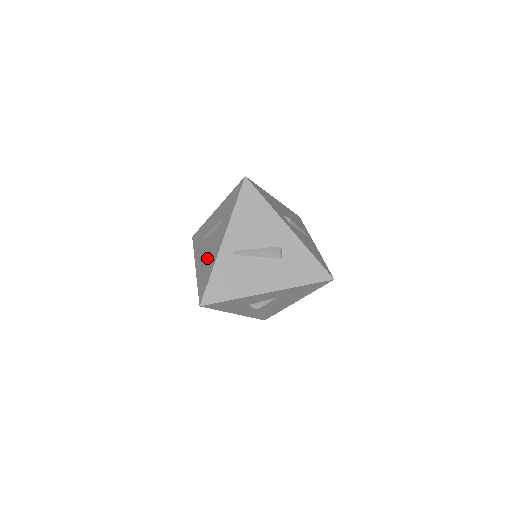
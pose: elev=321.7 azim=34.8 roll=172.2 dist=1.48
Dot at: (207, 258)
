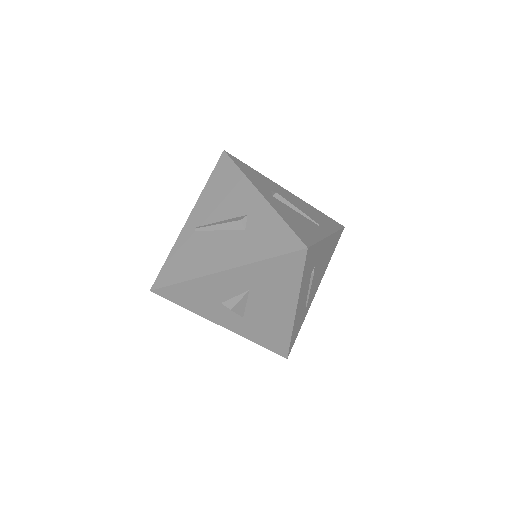
Dot at: occluded
